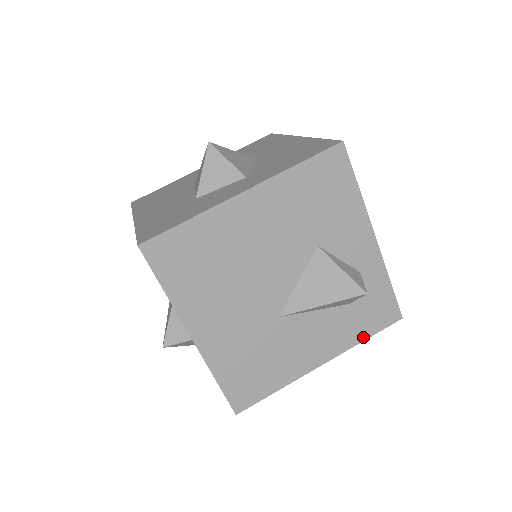
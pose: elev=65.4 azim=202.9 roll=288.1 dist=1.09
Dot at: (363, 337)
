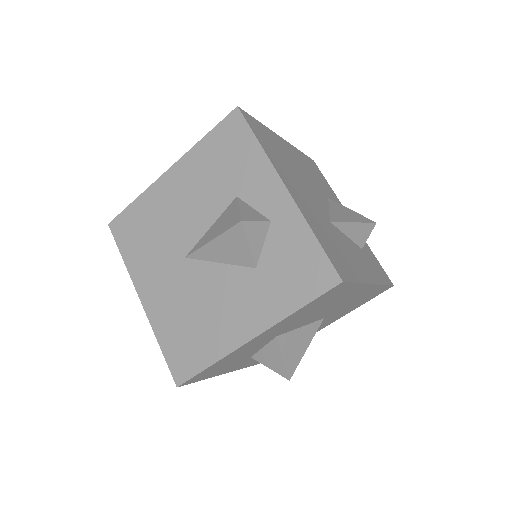
Dot at: (383, 282)
